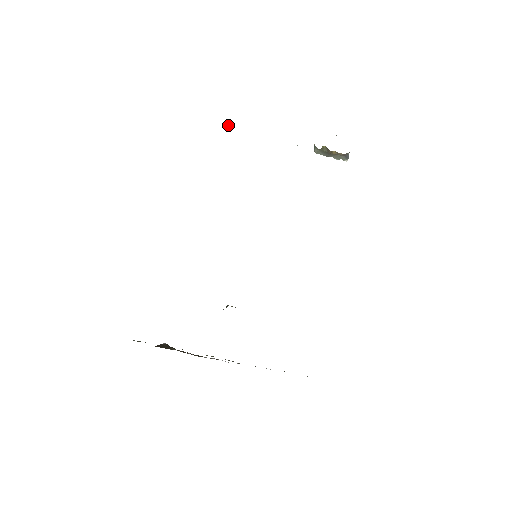
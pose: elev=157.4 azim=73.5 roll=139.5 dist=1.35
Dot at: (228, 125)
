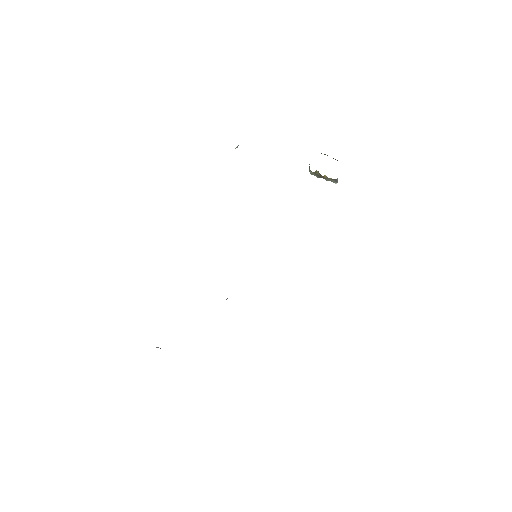
Dot at: (235, 148)
